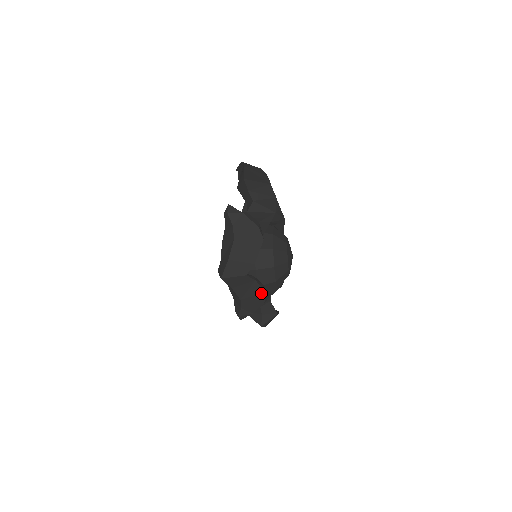
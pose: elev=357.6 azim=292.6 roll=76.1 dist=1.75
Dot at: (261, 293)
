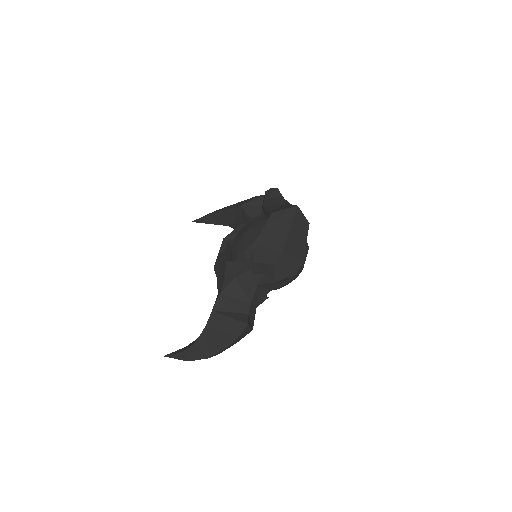
Dot at: (300, 258)
